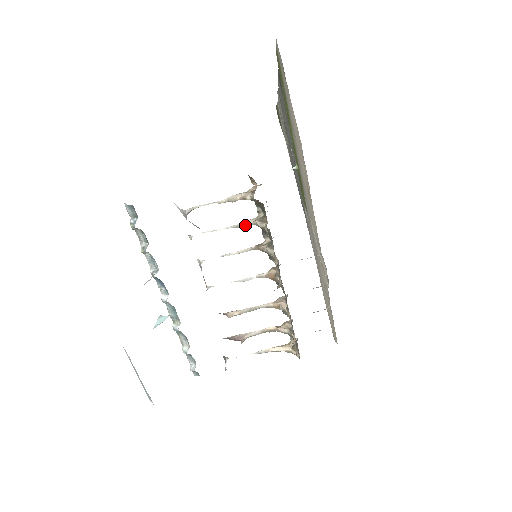
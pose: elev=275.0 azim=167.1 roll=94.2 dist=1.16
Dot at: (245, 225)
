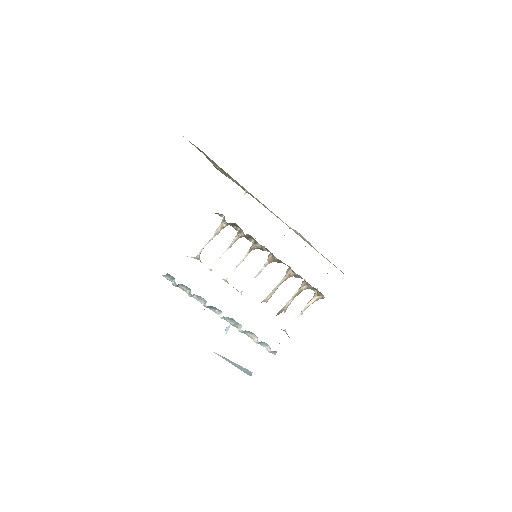
Dot at: occluded
